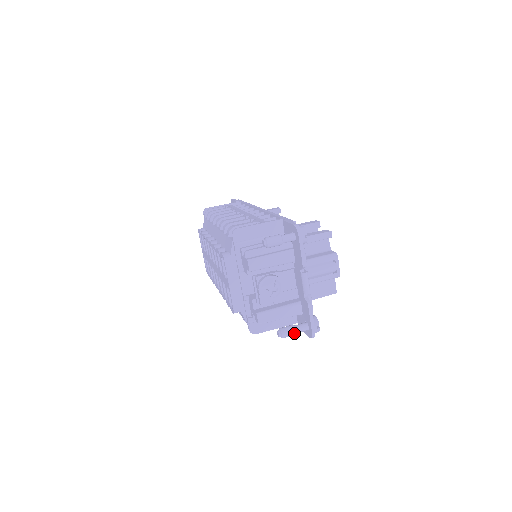
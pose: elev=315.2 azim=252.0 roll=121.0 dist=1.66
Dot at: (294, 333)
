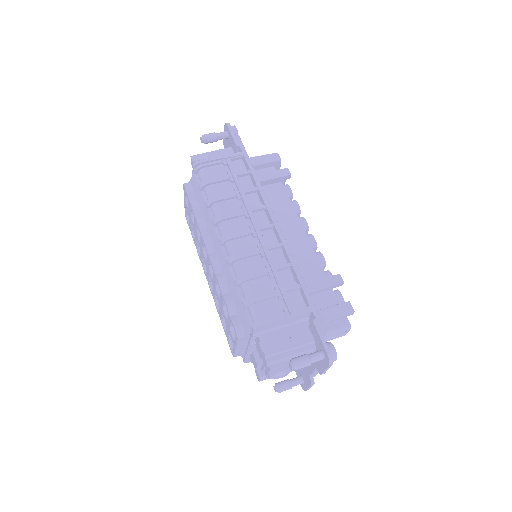
Dot at: occluded
